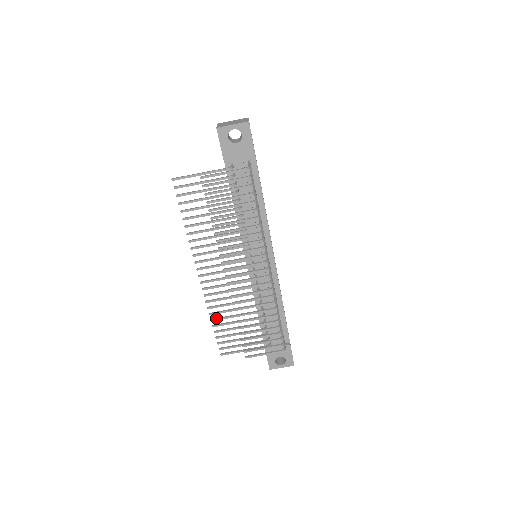
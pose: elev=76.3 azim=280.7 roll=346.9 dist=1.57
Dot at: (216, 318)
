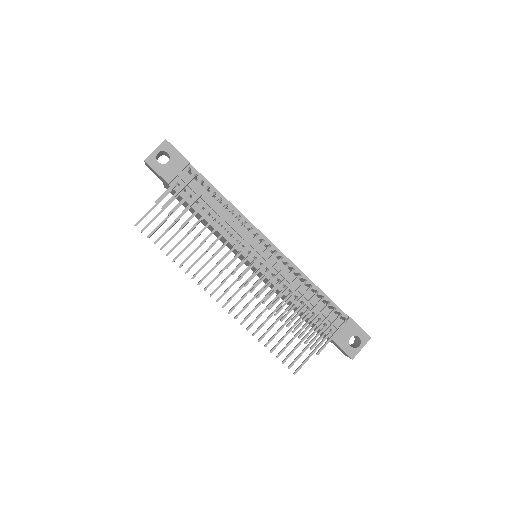
Dot at: (262, 335)
